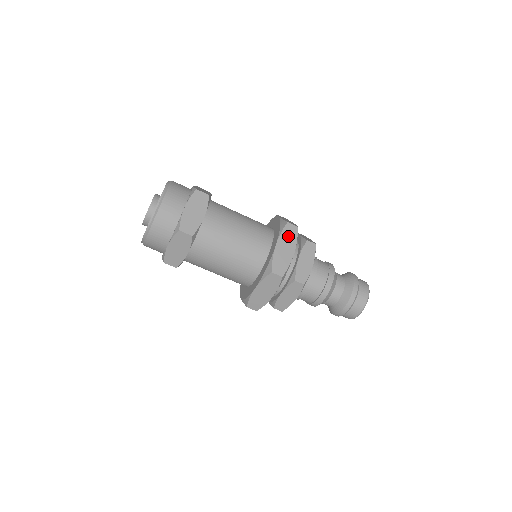
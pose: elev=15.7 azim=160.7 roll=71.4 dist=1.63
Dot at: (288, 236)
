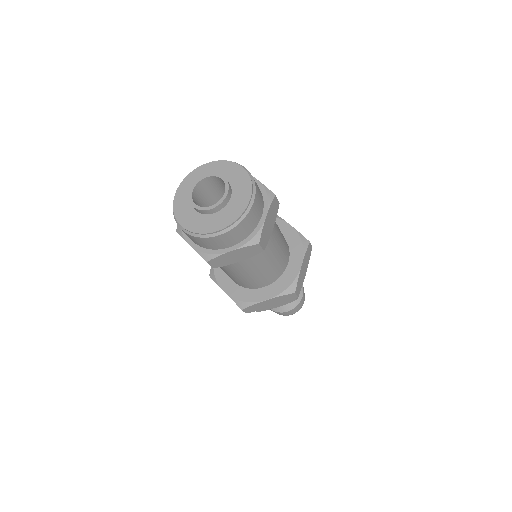
Dot at: (307, 256)
